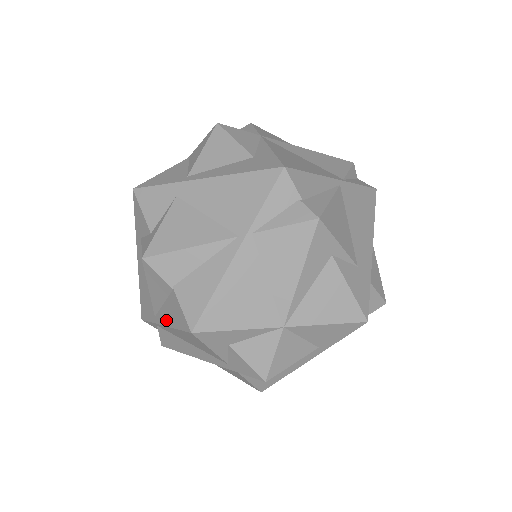
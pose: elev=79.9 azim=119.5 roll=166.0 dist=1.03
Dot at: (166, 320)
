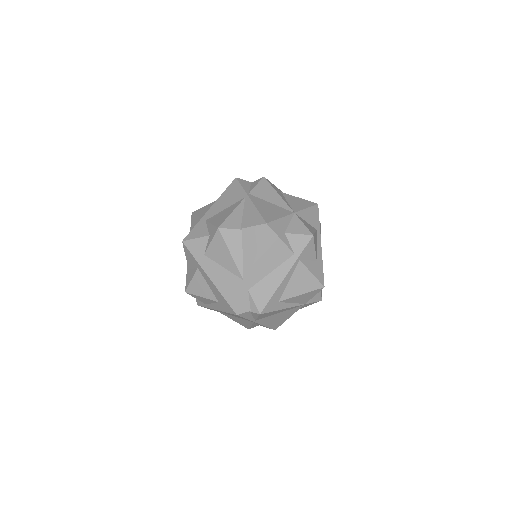
Dot at: (251, 259)
